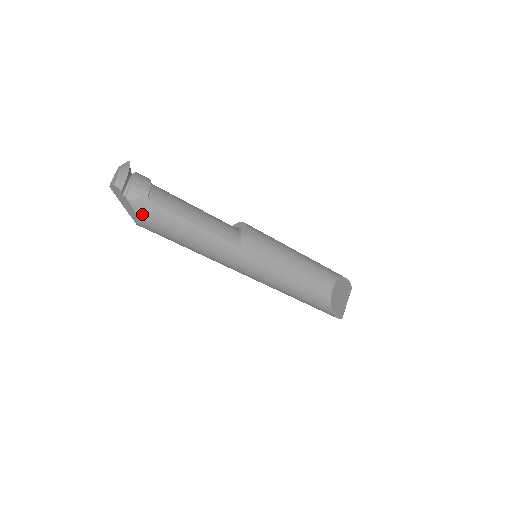
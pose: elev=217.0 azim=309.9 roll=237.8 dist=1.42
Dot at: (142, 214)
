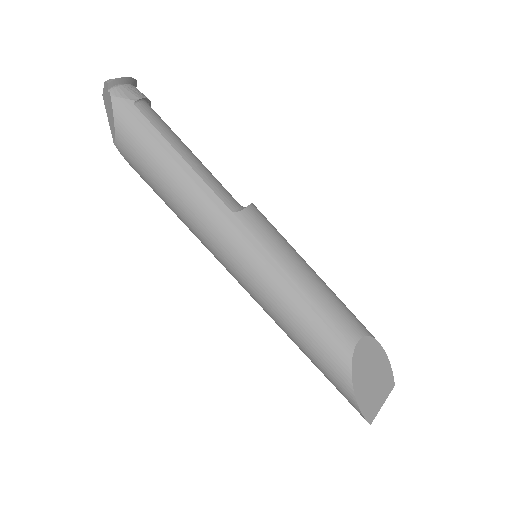
Dot at: (121, 120)
